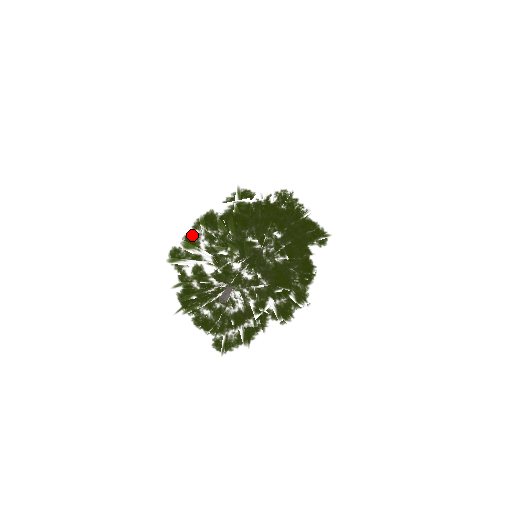
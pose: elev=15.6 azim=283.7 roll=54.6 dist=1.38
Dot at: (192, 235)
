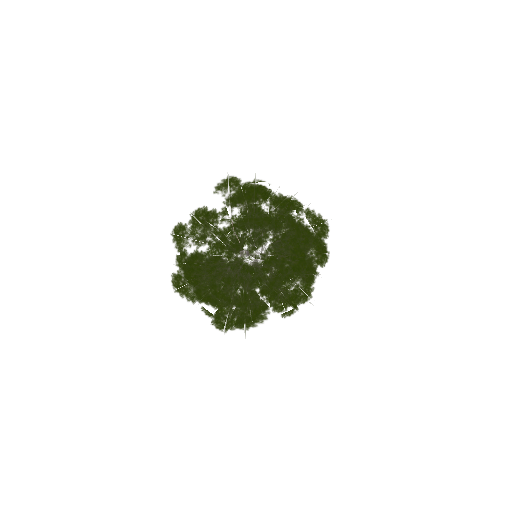
Dot at: (213, 196)
